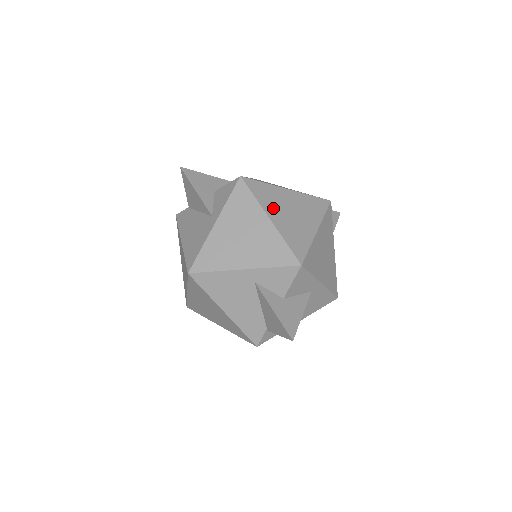
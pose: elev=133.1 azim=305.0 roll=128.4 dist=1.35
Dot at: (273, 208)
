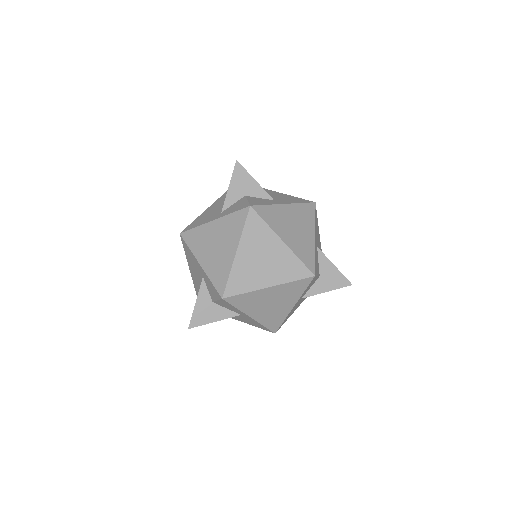
Dot at: (249, 246)
